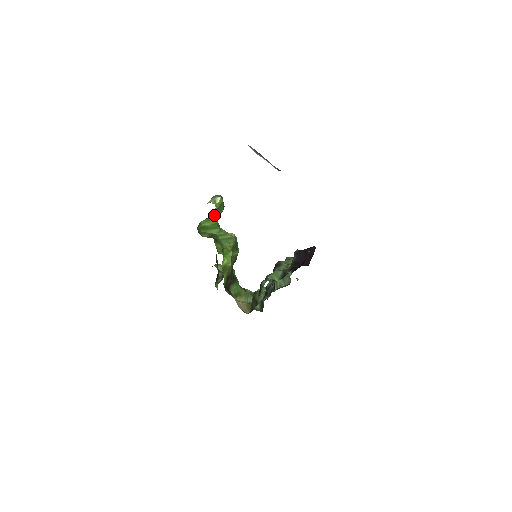
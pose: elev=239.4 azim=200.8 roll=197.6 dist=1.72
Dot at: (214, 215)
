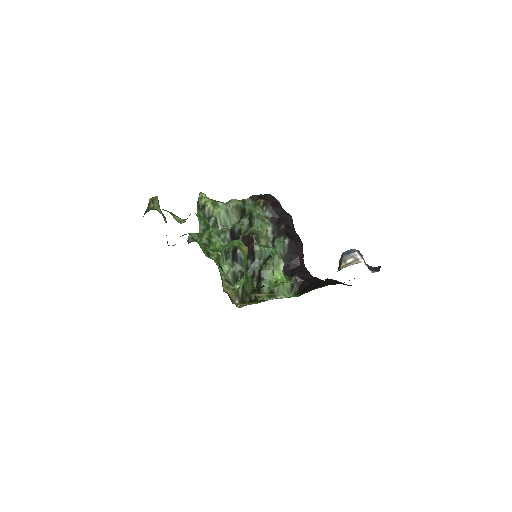
Dot at: occluded
